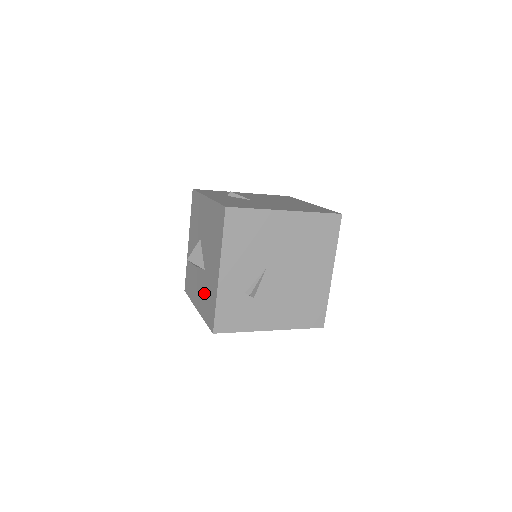
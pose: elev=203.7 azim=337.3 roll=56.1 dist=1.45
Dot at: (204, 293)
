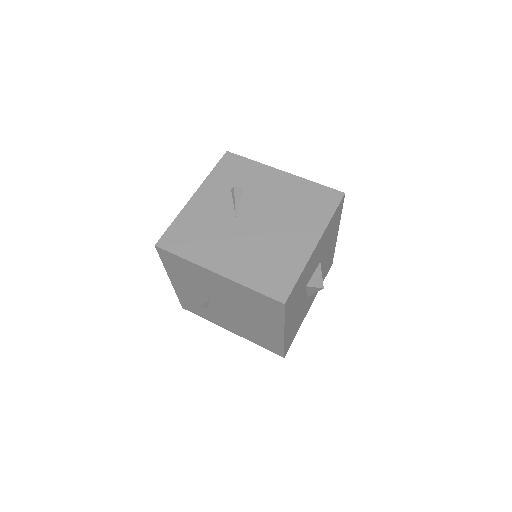
Dot at: occluded
